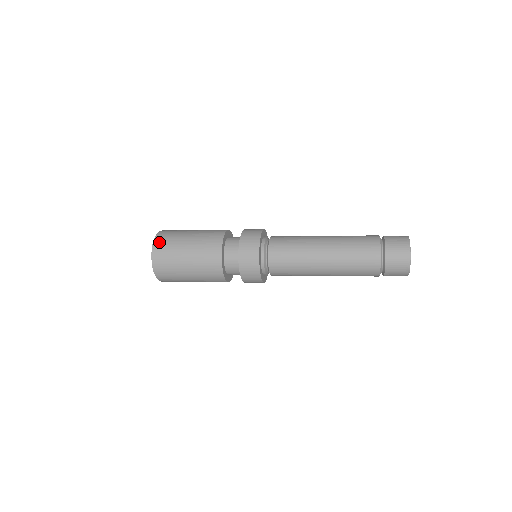
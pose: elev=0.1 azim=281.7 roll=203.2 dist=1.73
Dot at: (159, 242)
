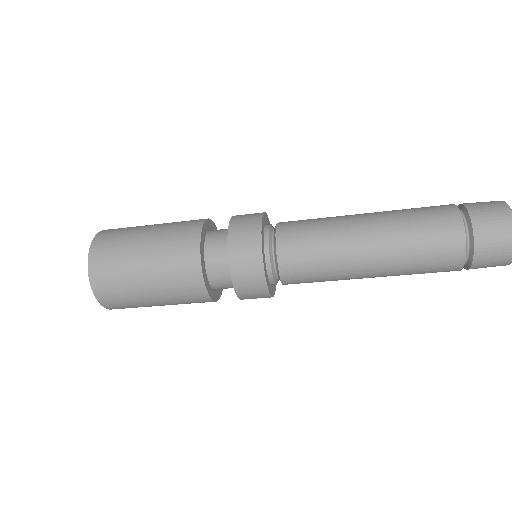
Dot at: occluded
